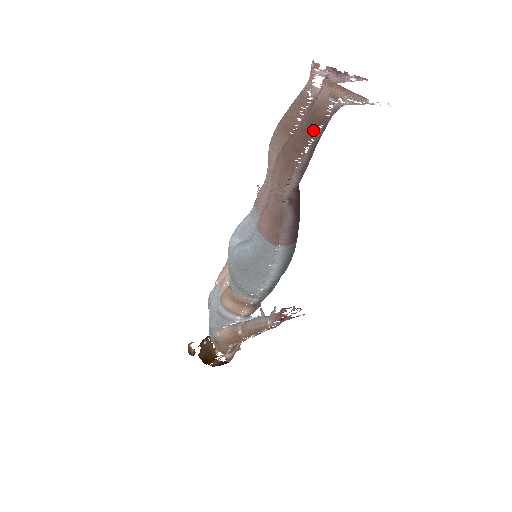
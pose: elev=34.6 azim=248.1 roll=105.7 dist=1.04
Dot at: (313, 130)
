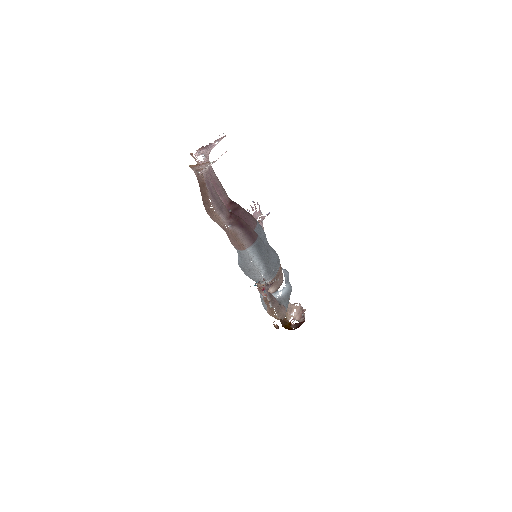
Dot at: (204, 190)
